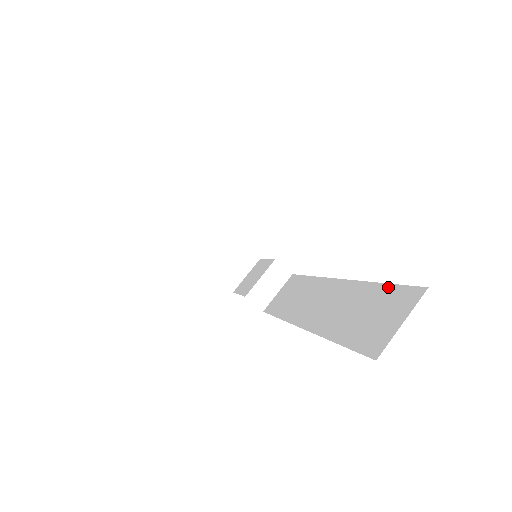
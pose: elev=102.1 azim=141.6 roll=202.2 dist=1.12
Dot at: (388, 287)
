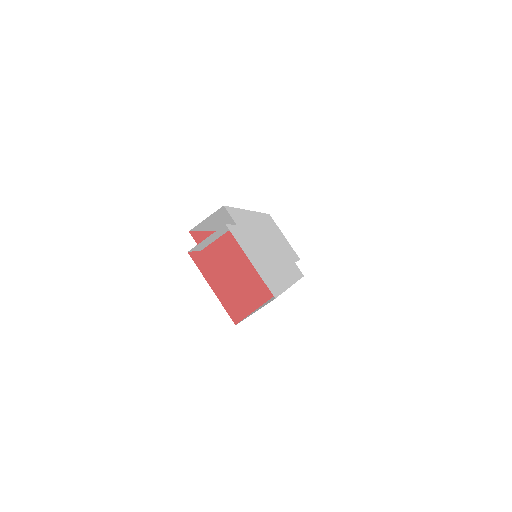
Dot at: occluded
